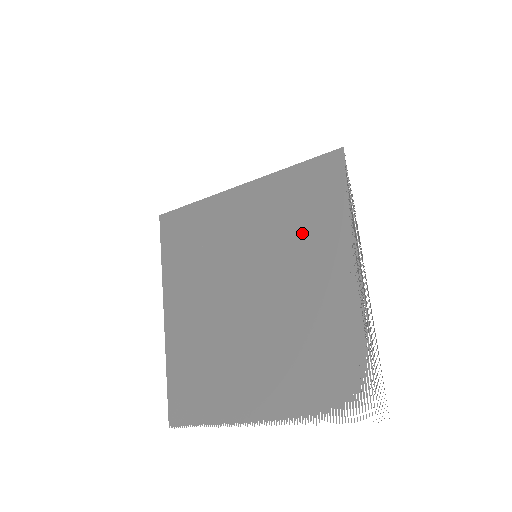
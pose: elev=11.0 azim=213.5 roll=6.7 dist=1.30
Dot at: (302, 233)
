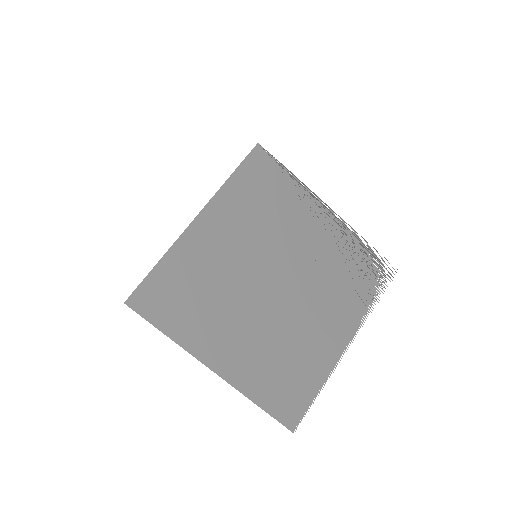
Dot at: (276, 215)
